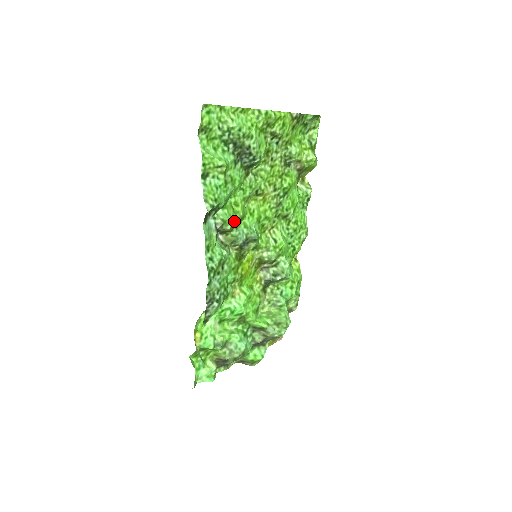
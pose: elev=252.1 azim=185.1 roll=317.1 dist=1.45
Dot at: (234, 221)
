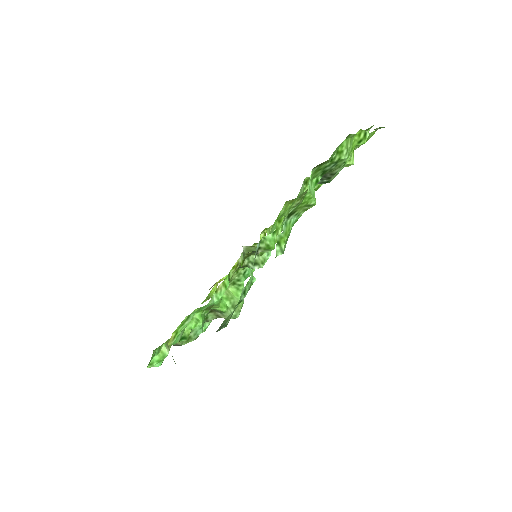
Dot at: occluded
